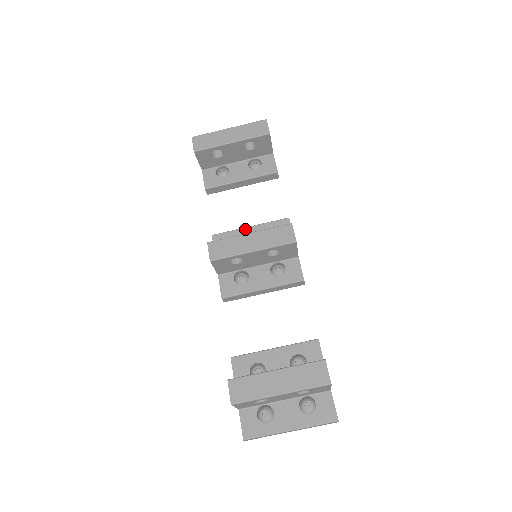
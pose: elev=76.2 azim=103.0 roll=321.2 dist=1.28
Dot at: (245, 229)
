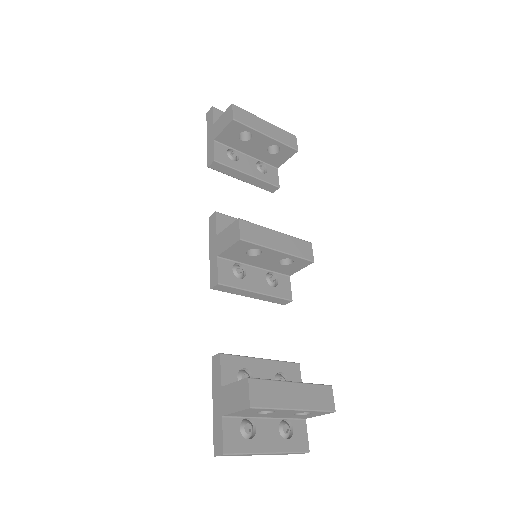
Dot at: occluded
